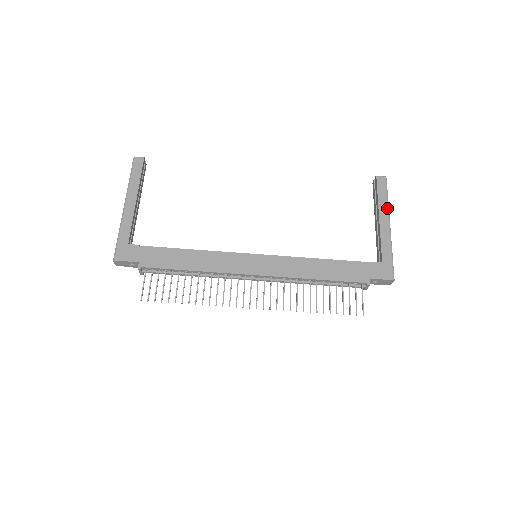
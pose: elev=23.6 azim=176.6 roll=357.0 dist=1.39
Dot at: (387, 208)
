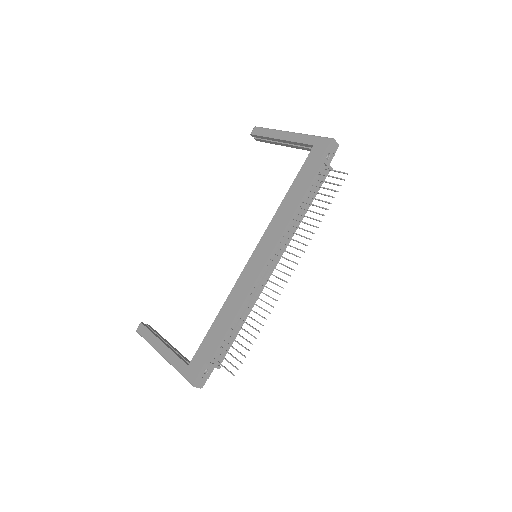
Dot at: (276, 131)
